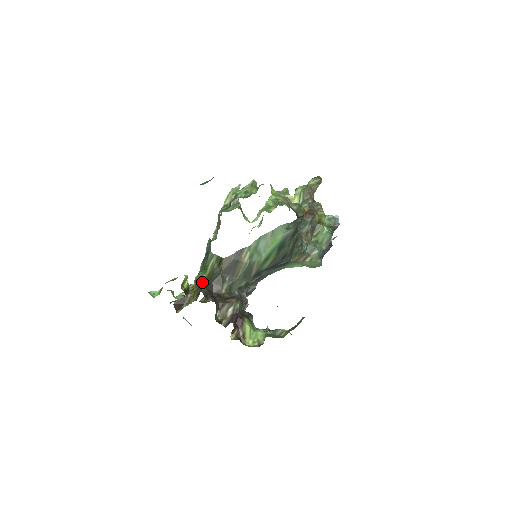
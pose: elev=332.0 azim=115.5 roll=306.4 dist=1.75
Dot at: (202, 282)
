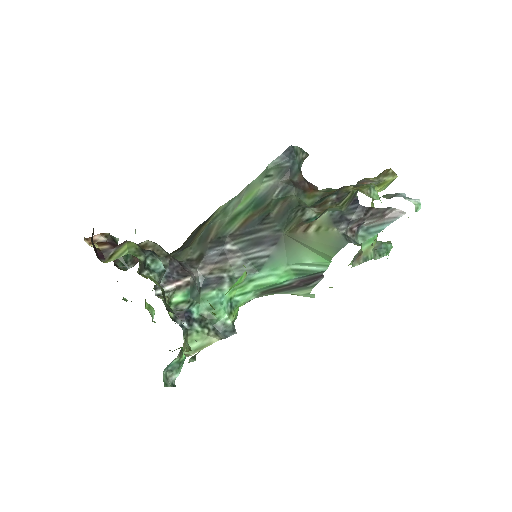
Dot at: occluded
